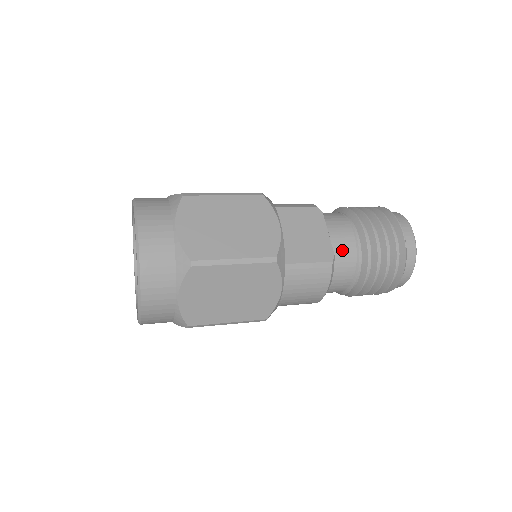
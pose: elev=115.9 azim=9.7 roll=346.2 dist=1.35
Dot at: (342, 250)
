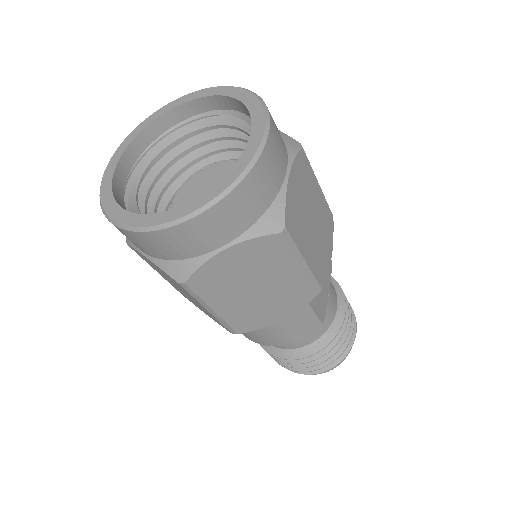
Dot at: (326, 317)
